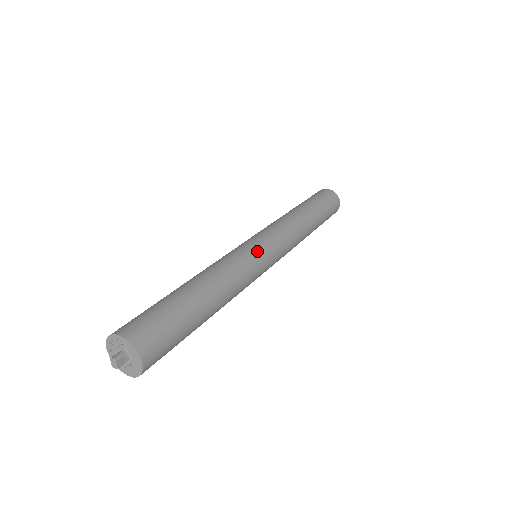
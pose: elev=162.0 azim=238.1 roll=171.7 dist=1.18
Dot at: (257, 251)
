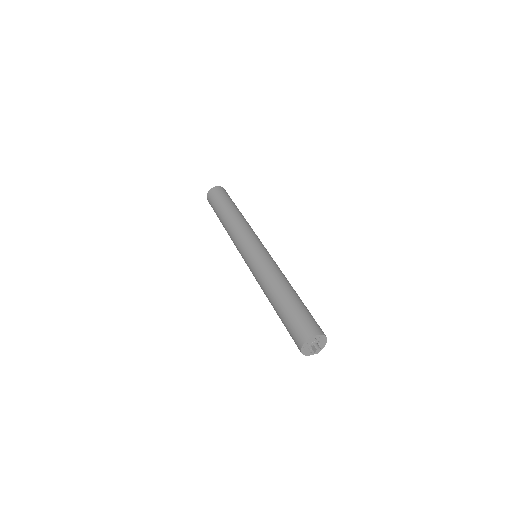
Dot at: occluded
